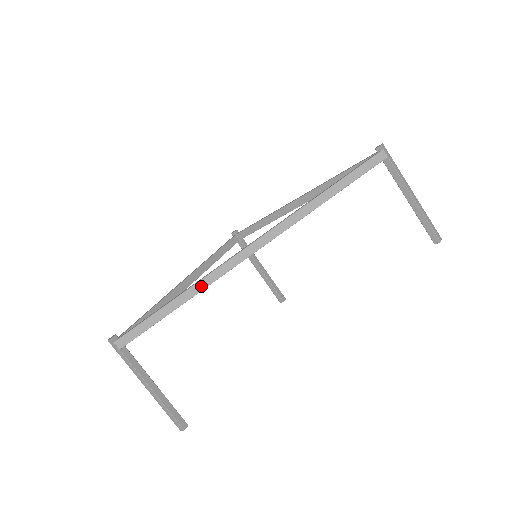
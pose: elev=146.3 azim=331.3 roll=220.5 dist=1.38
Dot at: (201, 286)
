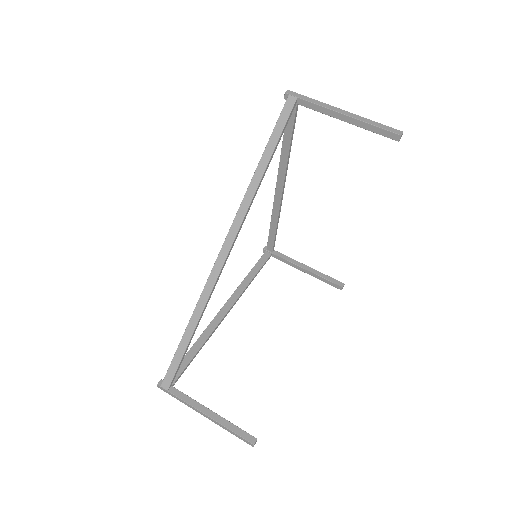
Dot at: (202, 304)
